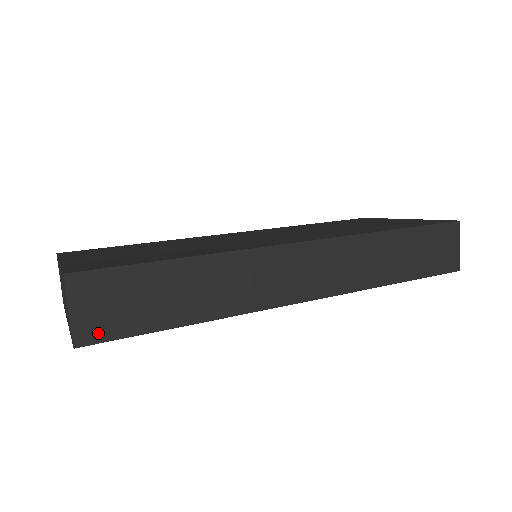
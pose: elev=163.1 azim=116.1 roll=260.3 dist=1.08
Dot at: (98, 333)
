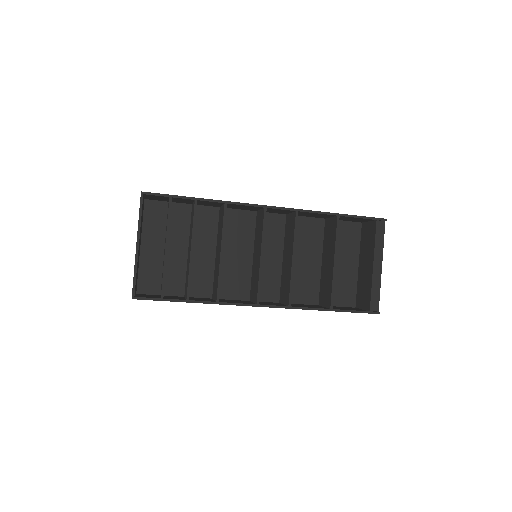
Dot at: (153, 194)
